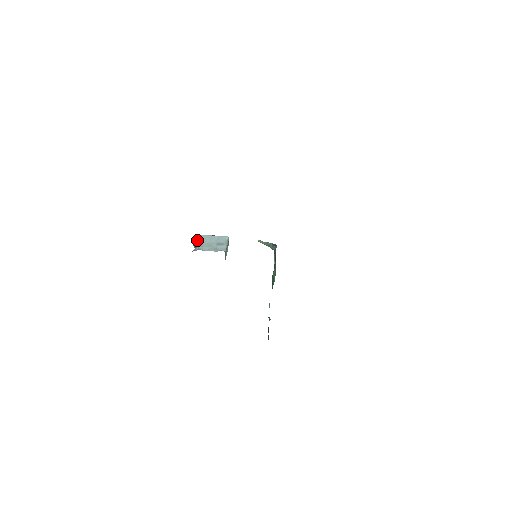
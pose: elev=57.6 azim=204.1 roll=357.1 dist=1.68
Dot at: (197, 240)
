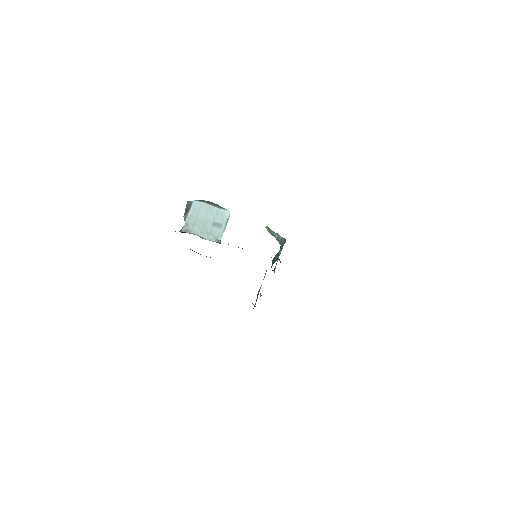
Dot at: (190, 210)
